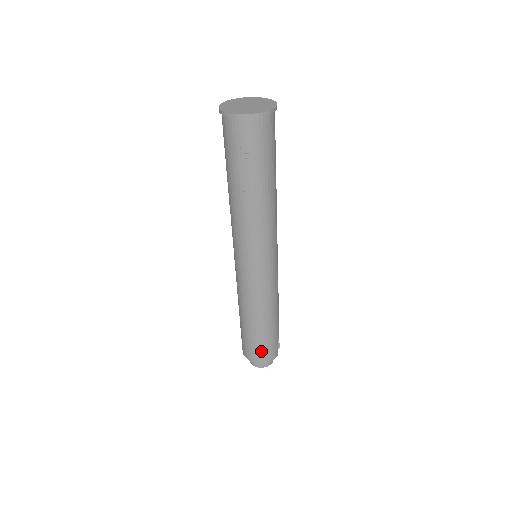
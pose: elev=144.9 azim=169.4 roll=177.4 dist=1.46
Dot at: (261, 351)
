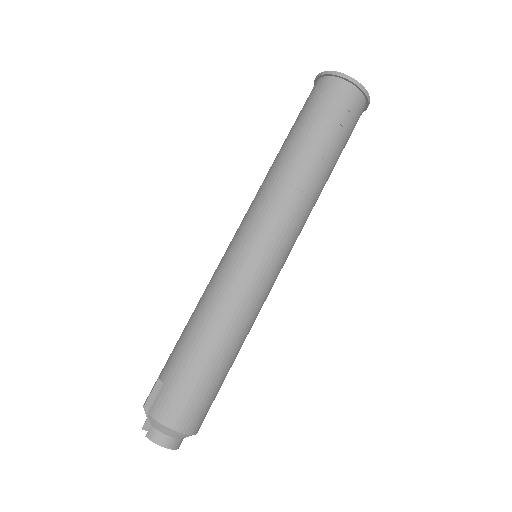
Dot at: (200, 408)
